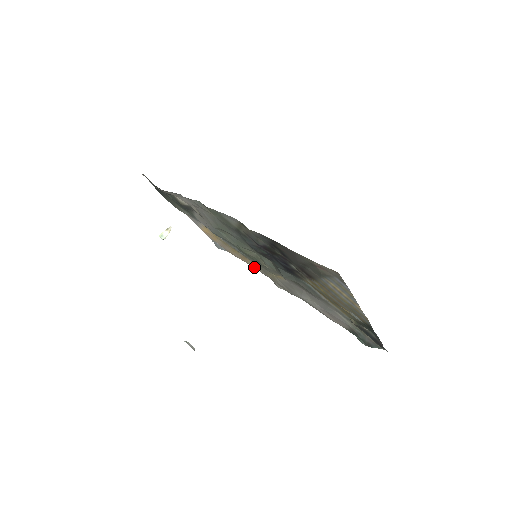
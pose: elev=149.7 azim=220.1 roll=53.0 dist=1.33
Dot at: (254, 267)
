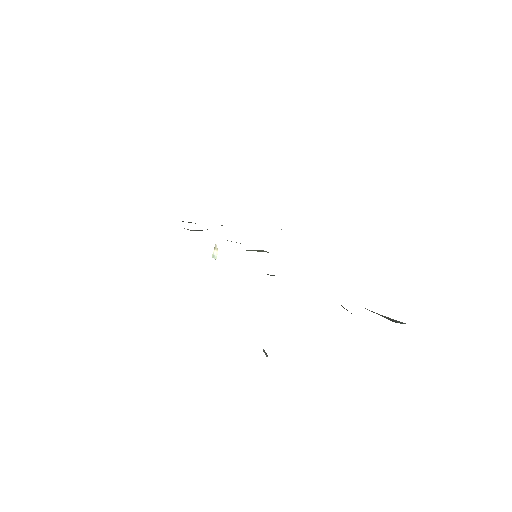
Dot at: occluded
